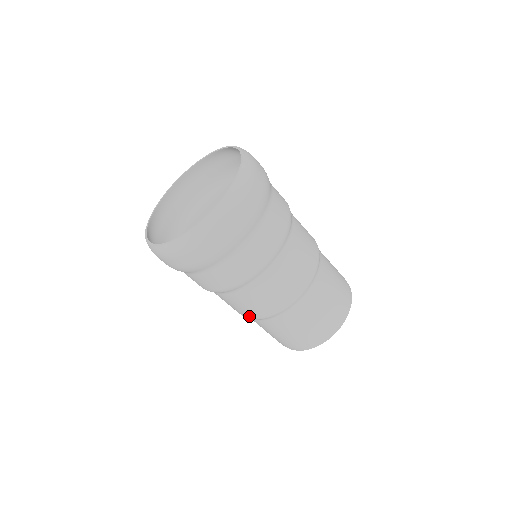
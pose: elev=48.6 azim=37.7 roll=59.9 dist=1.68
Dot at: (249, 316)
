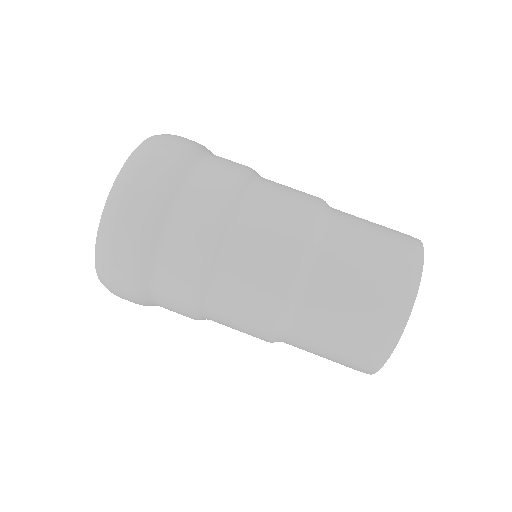
Dot at: (294, 254)
